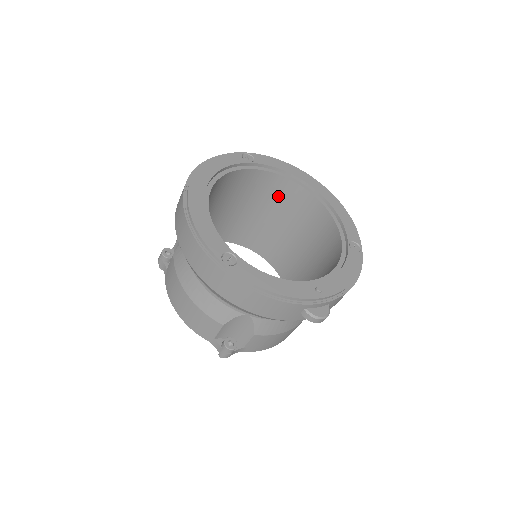
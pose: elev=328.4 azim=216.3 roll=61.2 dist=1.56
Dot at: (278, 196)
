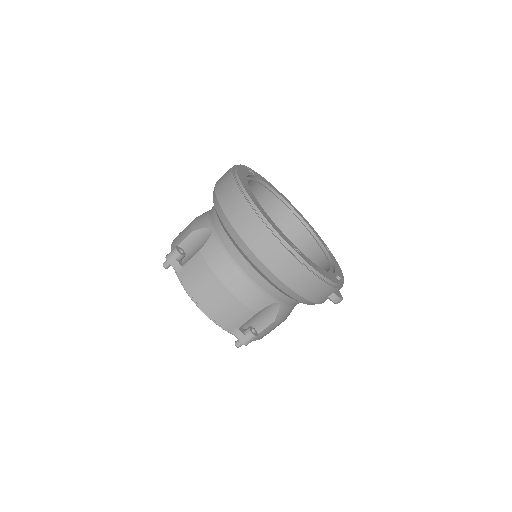
Dot at: occluded
